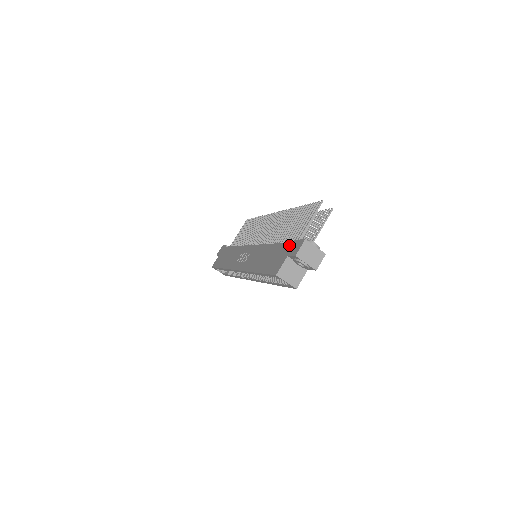
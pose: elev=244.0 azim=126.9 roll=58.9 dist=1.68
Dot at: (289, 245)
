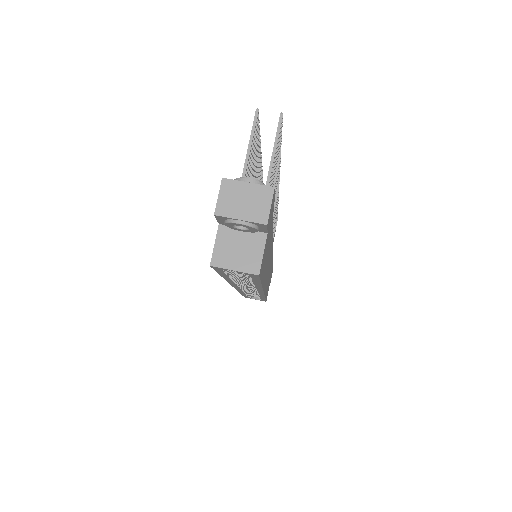
Dot at: occluded
